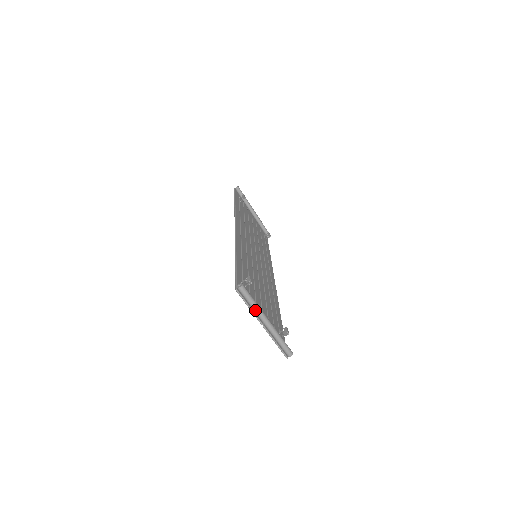
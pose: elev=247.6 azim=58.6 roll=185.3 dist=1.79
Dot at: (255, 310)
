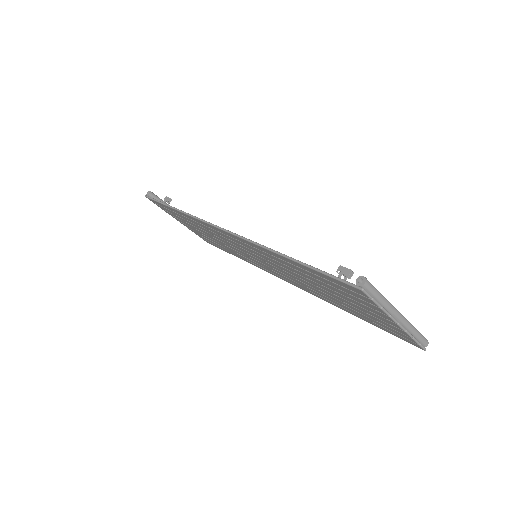
Dot at: (386, 306)
